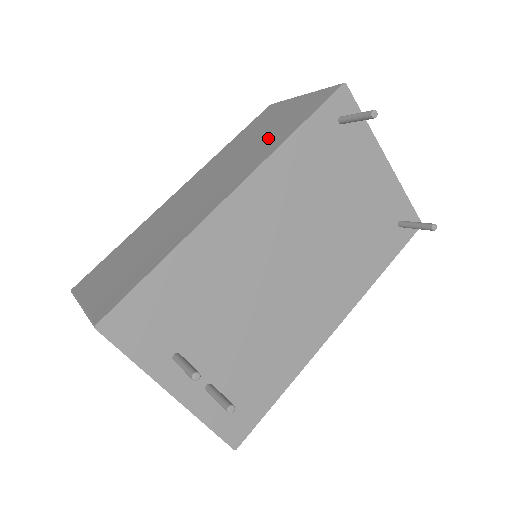
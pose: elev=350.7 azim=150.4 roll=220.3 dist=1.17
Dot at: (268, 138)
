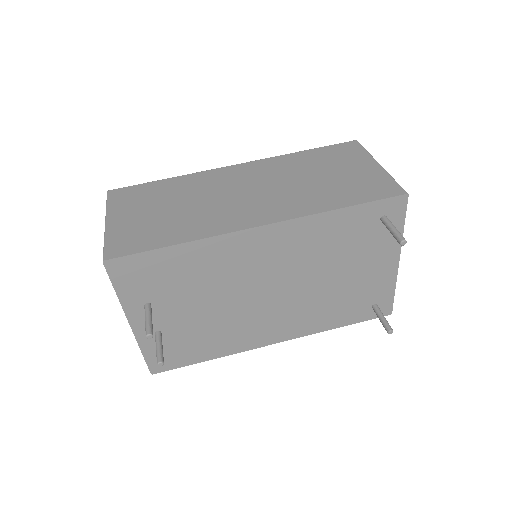
Dot at: (322, 190)
